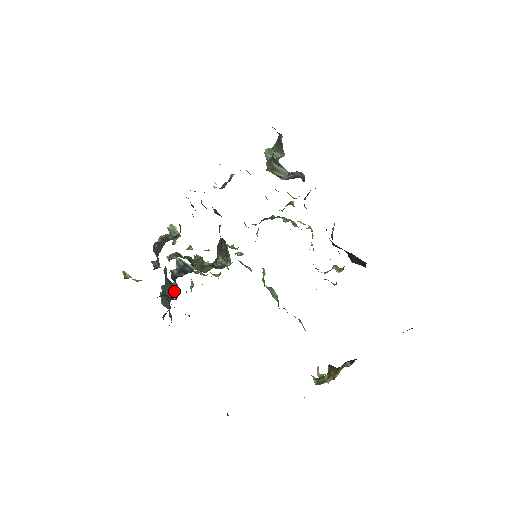
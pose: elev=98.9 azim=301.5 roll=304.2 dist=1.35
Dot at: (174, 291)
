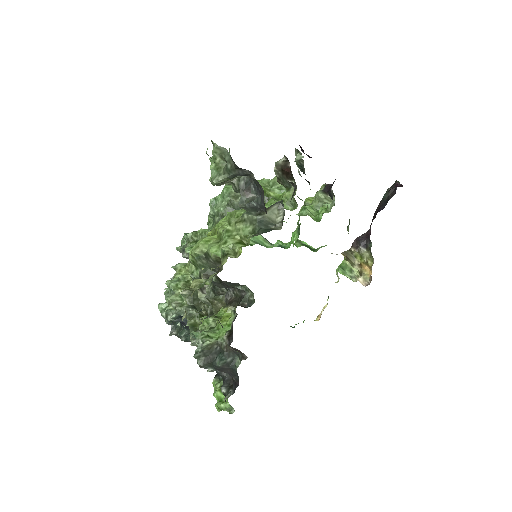
Dot at: occluded
